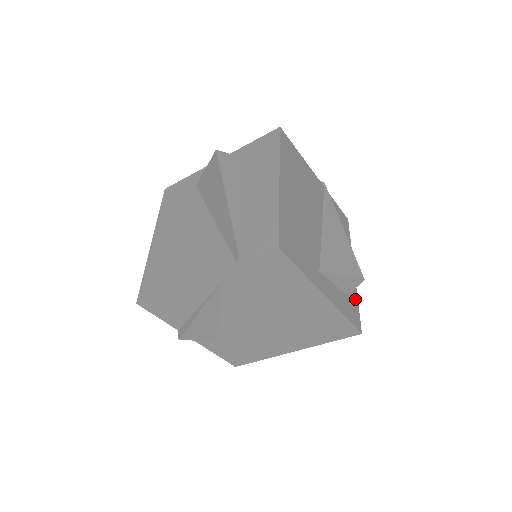
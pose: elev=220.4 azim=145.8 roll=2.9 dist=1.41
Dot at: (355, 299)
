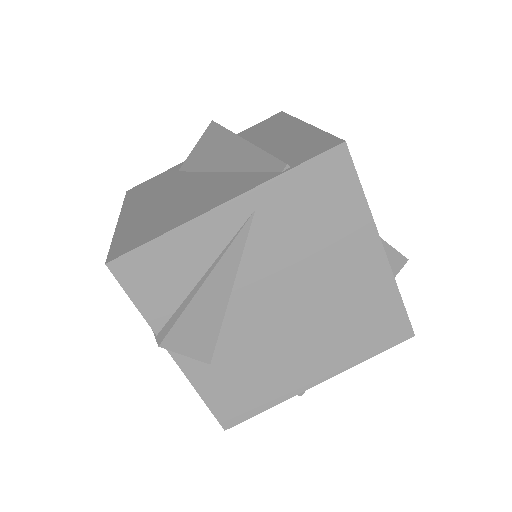
Dot at: occluded
